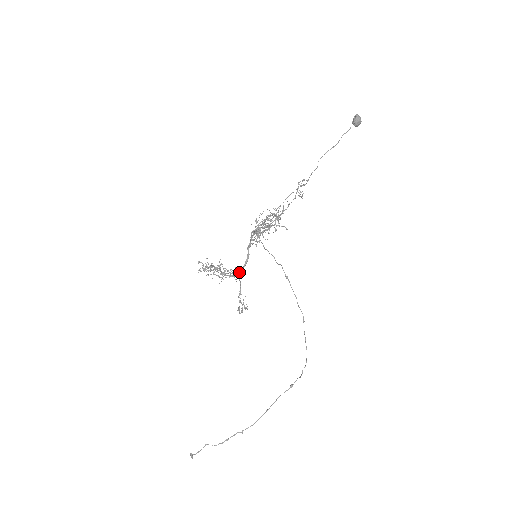
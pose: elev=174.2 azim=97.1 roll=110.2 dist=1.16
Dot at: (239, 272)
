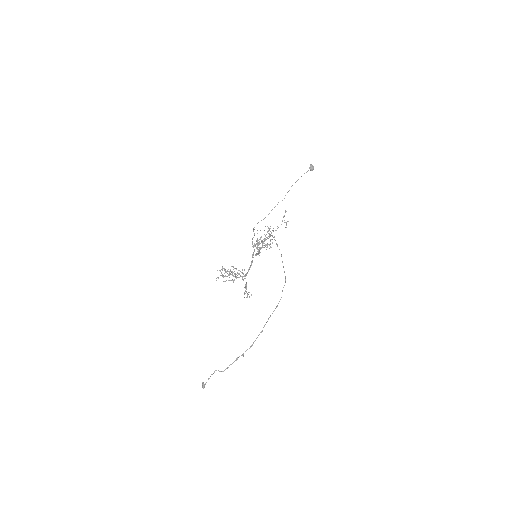
Dot at: occluded
